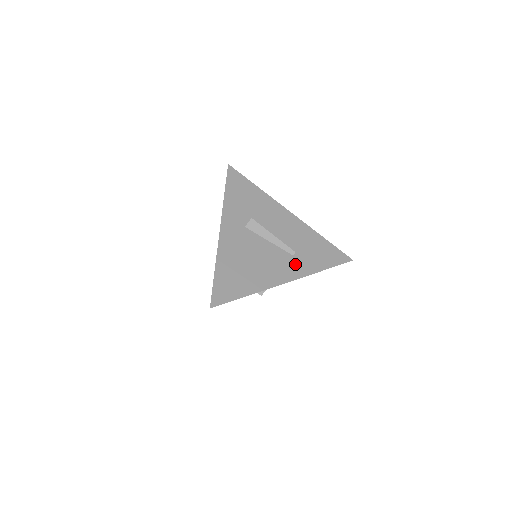
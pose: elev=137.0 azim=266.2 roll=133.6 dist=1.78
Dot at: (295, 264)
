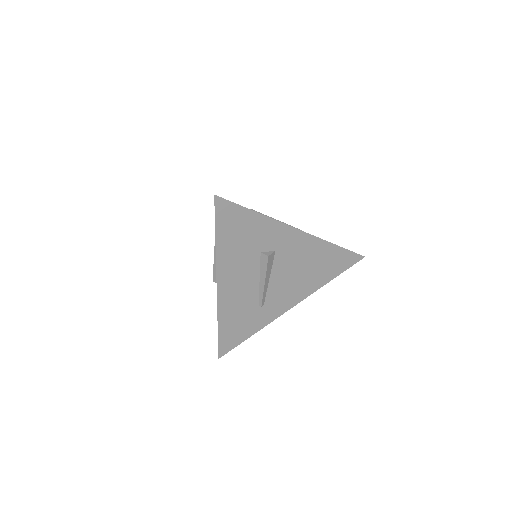
Dot at: occluded
